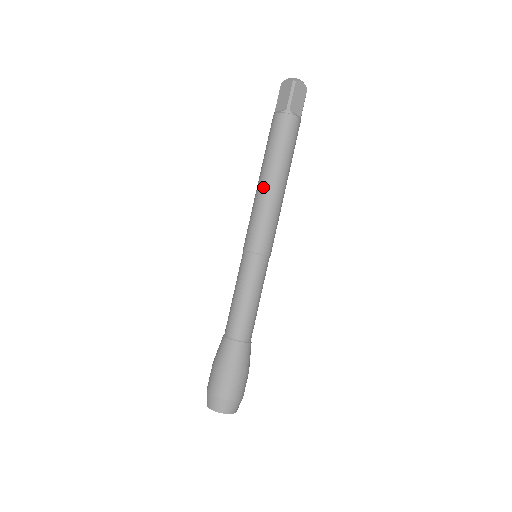
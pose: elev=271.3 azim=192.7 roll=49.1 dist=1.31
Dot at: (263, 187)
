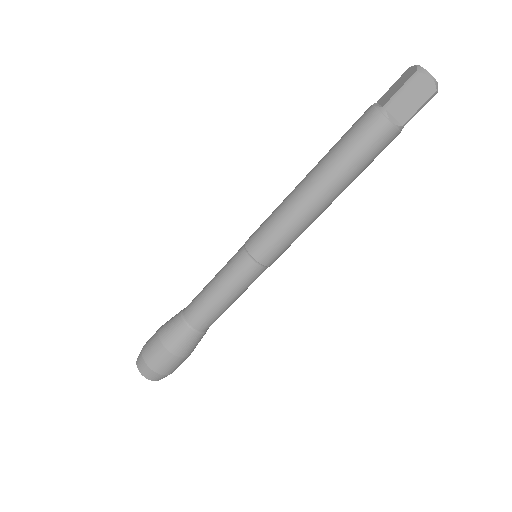
Dot at: (318, 206)
